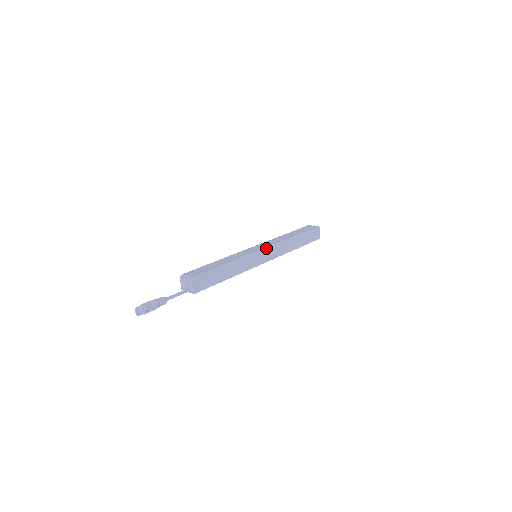
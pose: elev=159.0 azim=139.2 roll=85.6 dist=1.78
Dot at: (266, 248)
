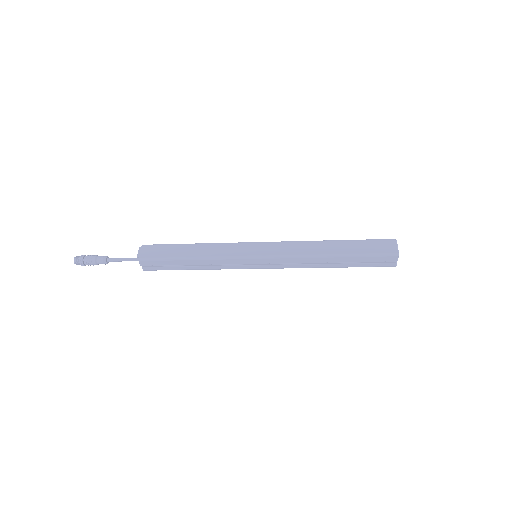
Dot at: (265, 242)
